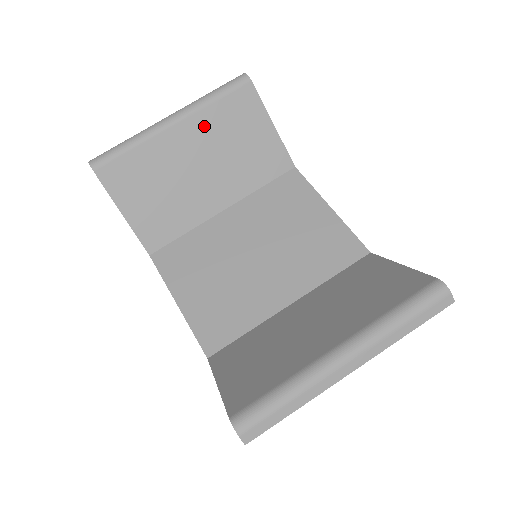
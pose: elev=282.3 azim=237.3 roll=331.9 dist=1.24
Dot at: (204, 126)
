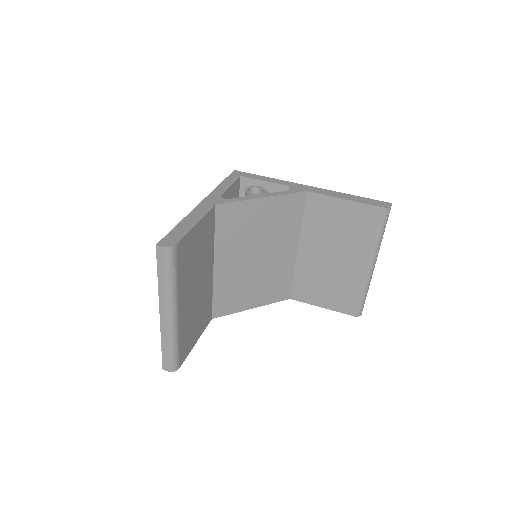
Dot at: (184, 287)
